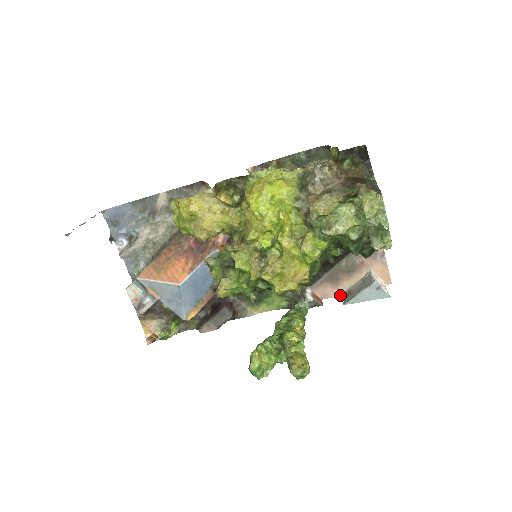
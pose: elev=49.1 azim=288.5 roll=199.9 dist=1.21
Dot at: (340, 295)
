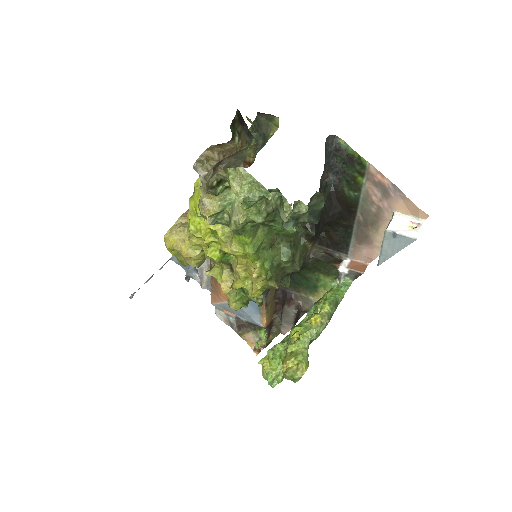
Dot at: occluded
